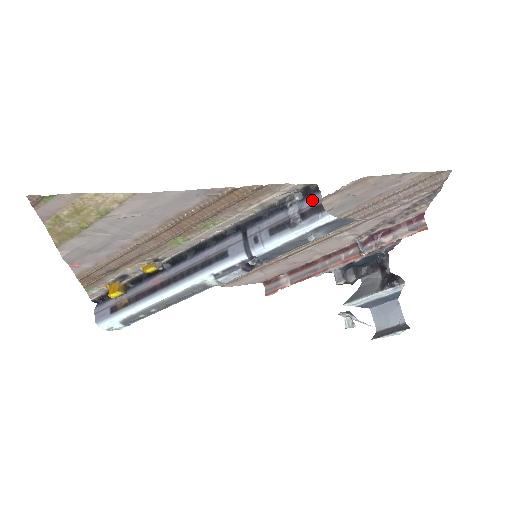
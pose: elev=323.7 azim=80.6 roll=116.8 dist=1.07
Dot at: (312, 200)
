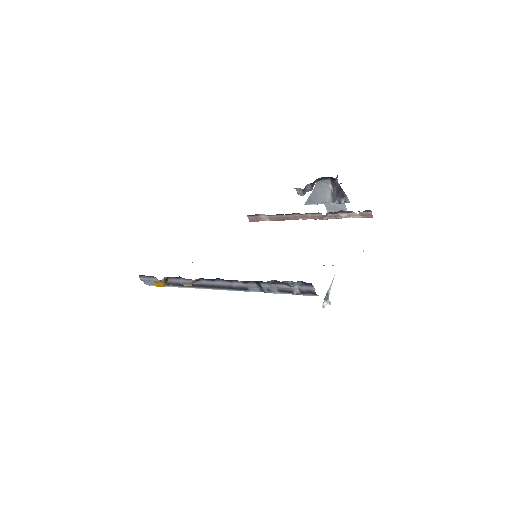
Dot at: (308, 288)
